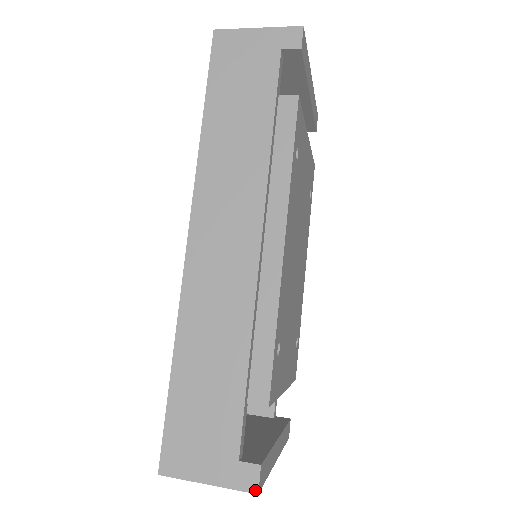
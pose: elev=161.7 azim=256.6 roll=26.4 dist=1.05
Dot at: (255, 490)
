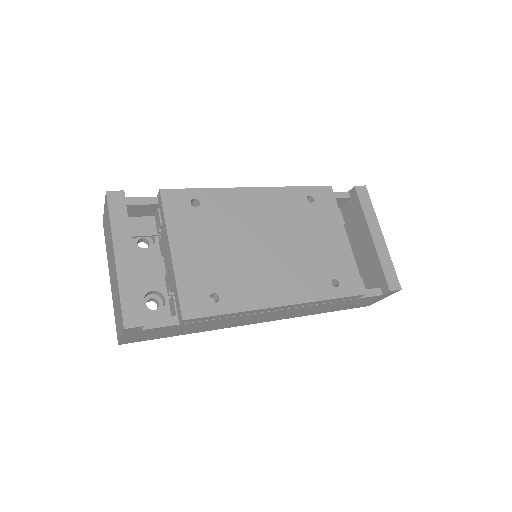
Dot at: (108, 192)
